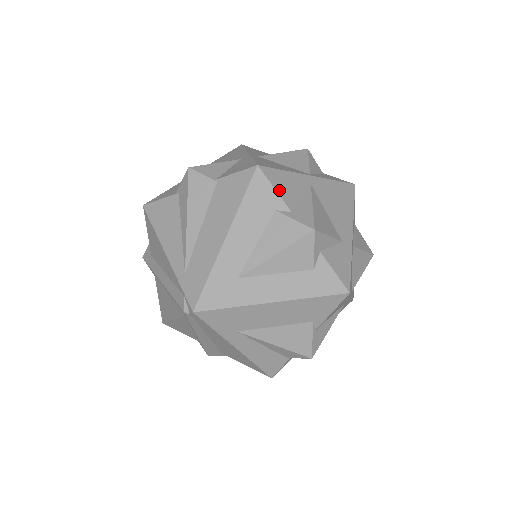
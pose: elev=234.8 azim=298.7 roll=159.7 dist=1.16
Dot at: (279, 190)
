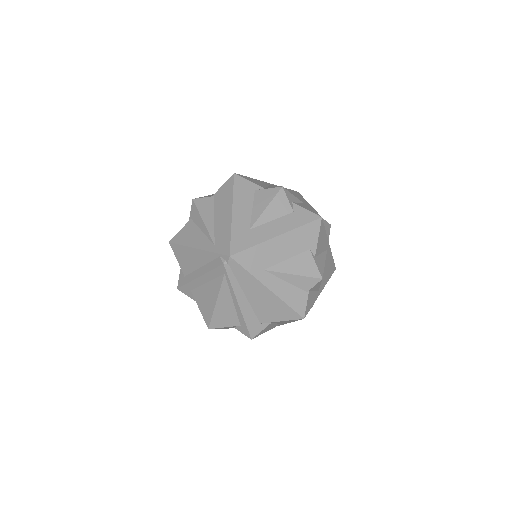
Dot at: (252, 182)
